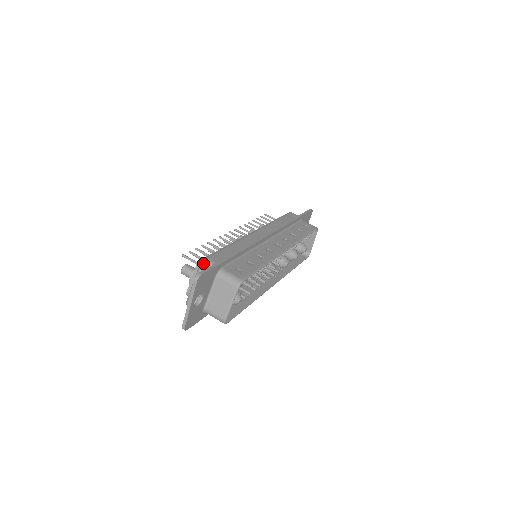
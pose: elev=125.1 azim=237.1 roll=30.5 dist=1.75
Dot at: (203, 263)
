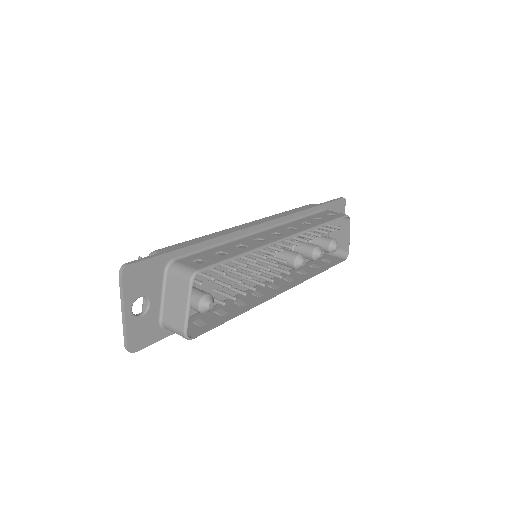
Dot at: occluded
